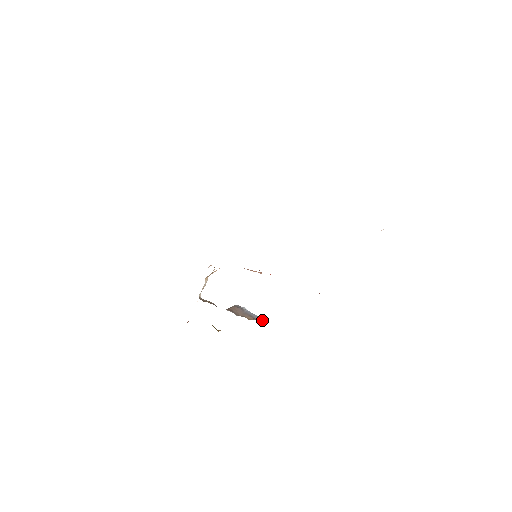
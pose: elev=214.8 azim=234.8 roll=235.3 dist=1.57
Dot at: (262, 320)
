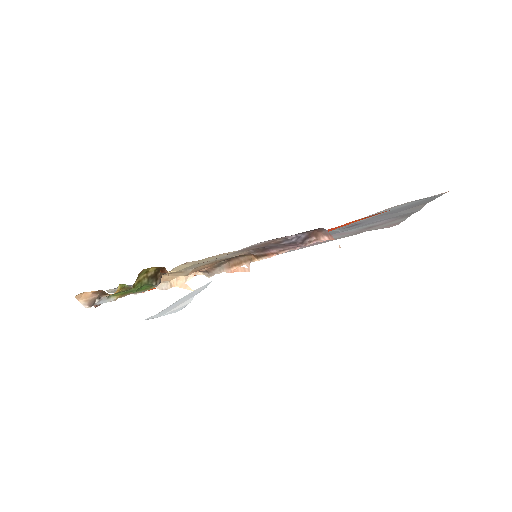
Dot at: occluded
